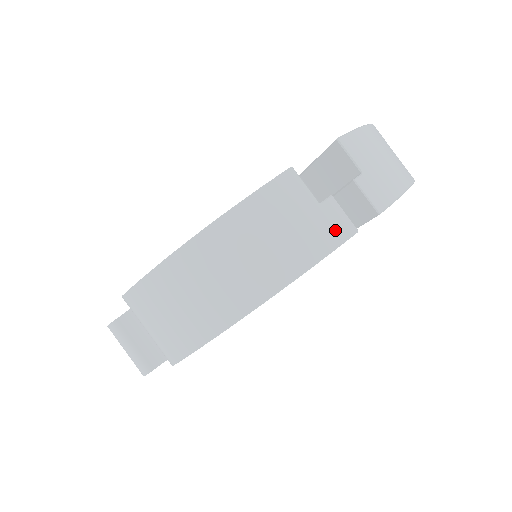
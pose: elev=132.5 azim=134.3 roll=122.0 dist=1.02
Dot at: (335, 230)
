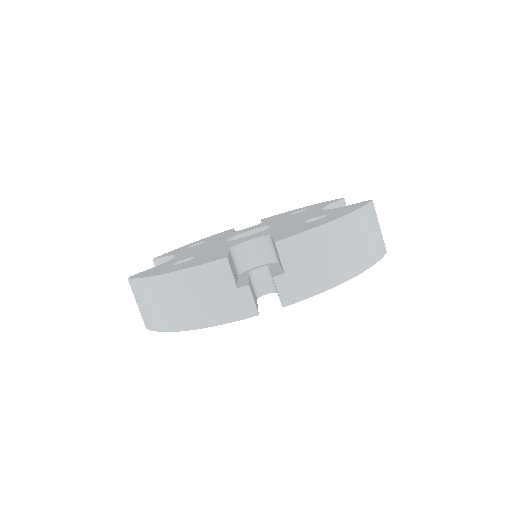
Dot at: (241, 309)
